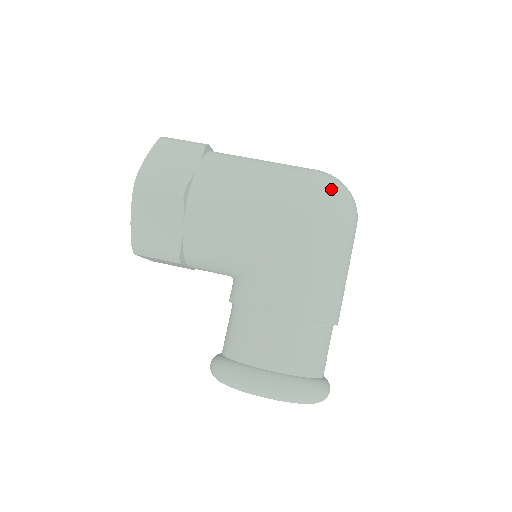
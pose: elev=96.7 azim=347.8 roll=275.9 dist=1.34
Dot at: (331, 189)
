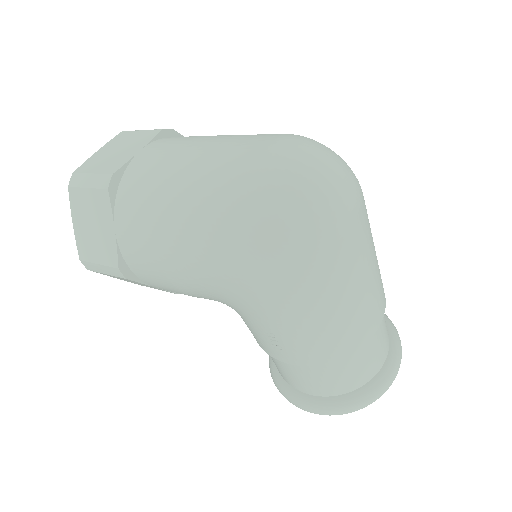
Dot at: (268, 231)
